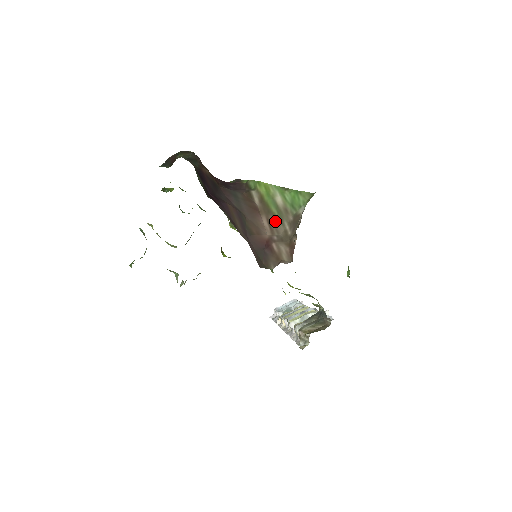
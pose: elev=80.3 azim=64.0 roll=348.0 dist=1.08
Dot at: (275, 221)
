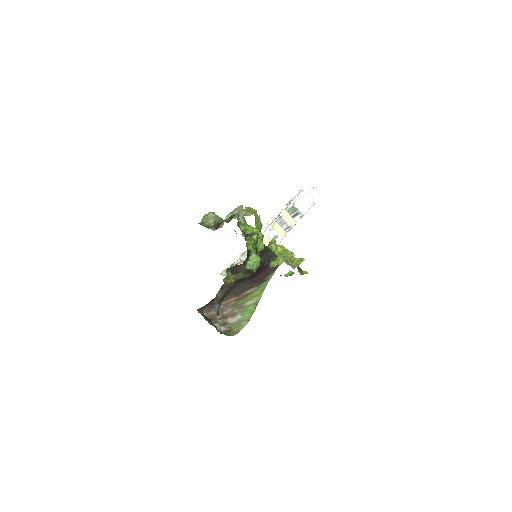
Dot at: (233, 304)
